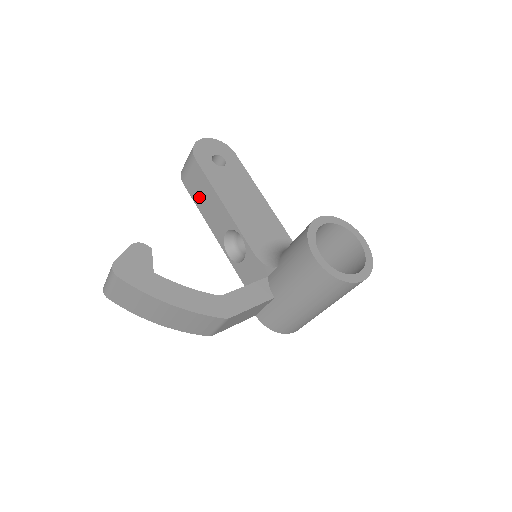
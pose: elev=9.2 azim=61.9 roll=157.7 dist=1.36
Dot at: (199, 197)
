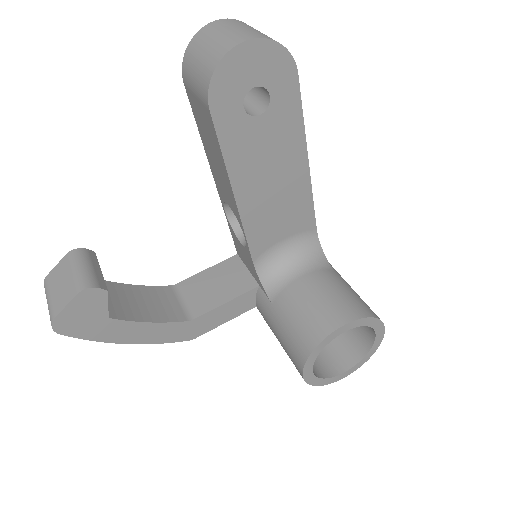
Dot at: (204, 135)
